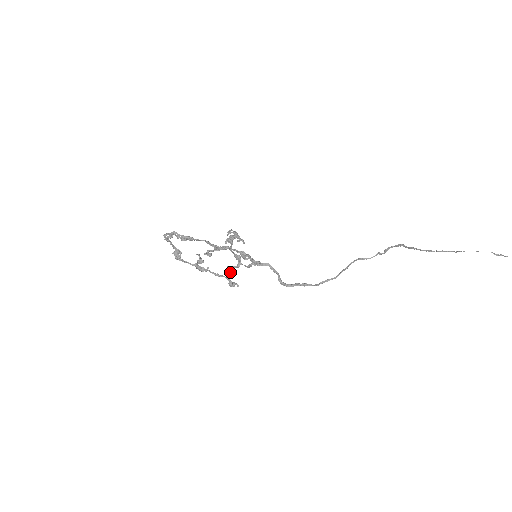
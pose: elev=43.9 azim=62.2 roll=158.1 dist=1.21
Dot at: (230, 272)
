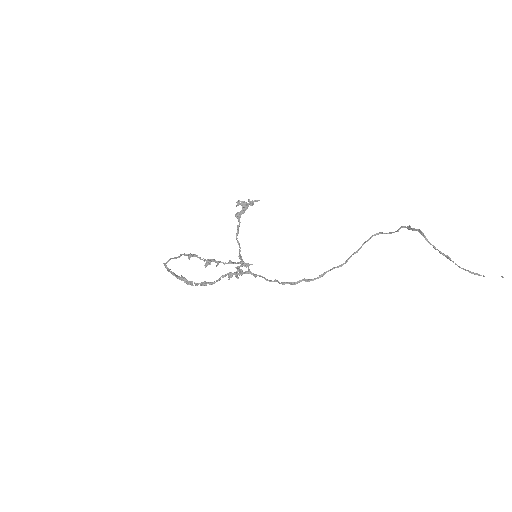
Dot at: occluded
